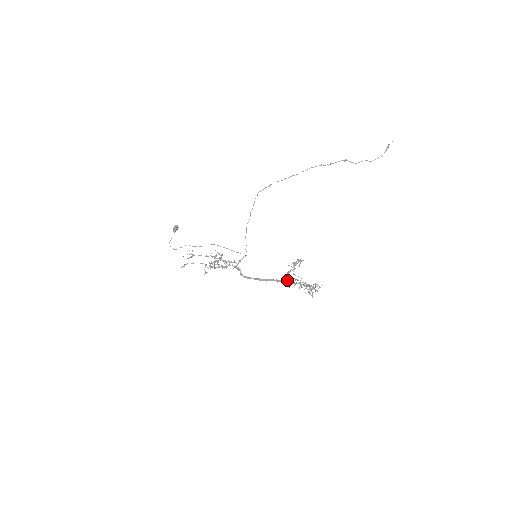
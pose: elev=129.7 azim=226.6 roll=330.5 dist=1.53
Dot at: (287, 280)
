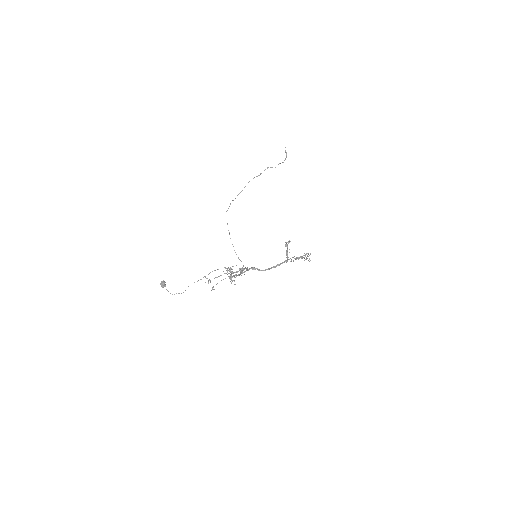
Dot at: occluded
